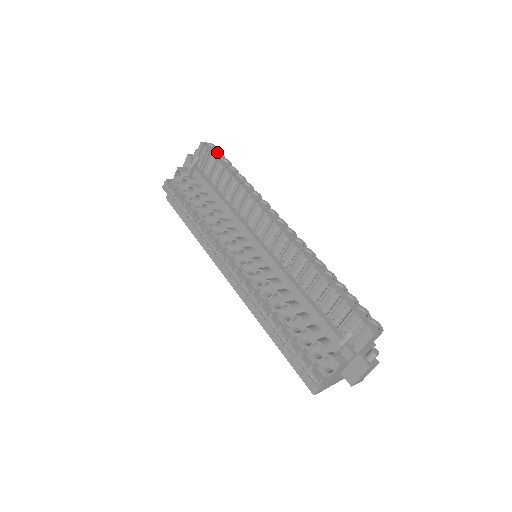
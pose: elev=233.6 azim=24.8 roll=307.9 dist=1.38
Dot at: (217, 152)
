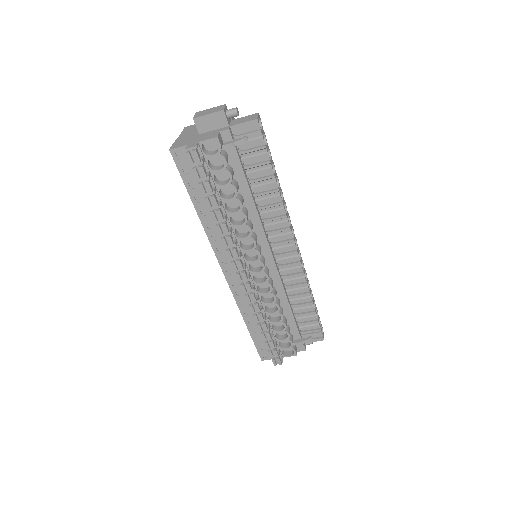
Dot at: (263, 132)
